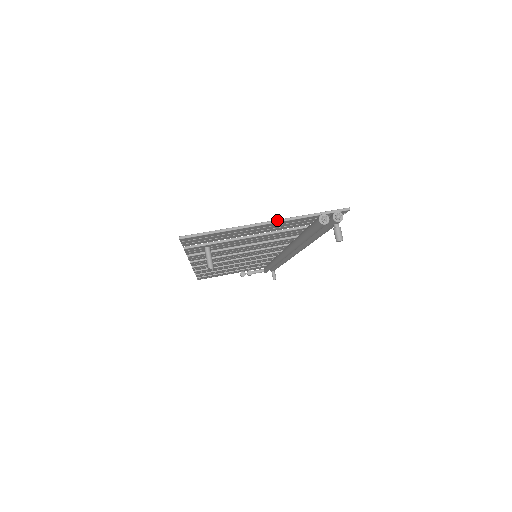
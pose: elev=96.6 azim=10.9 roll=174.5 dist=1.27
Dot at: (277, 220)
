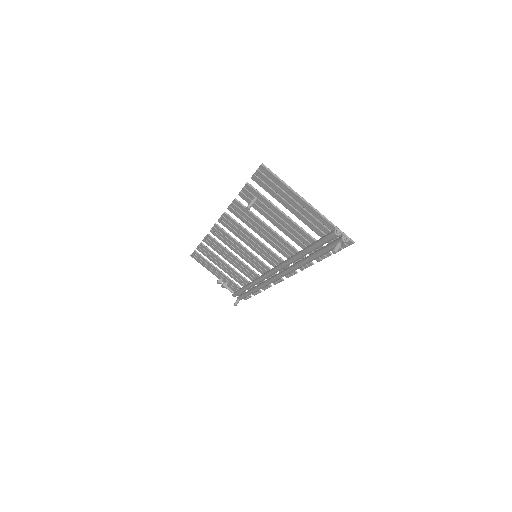
Dot at: occluded
